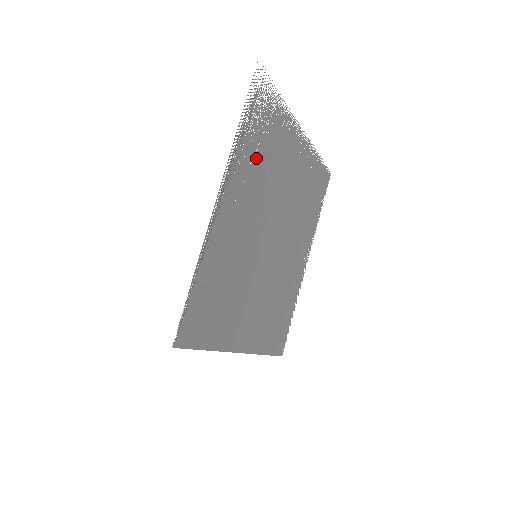
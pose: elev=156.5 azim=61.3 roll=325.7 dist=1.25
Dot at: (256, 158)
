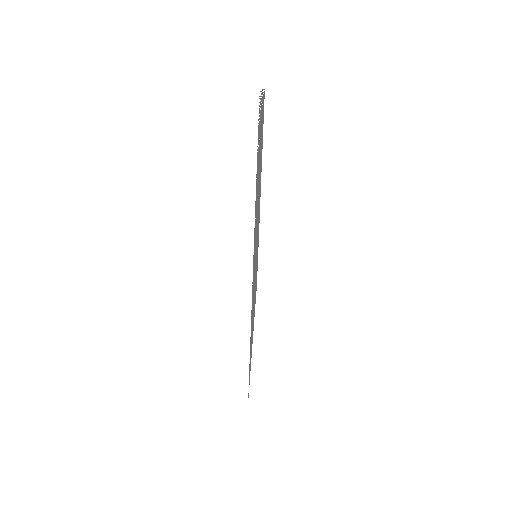
Dot at: (257, 185)
